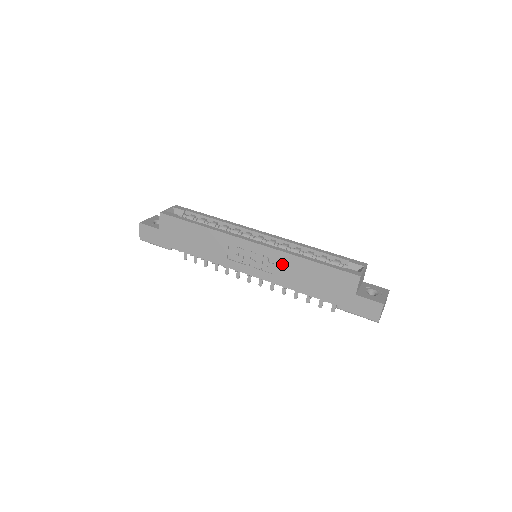
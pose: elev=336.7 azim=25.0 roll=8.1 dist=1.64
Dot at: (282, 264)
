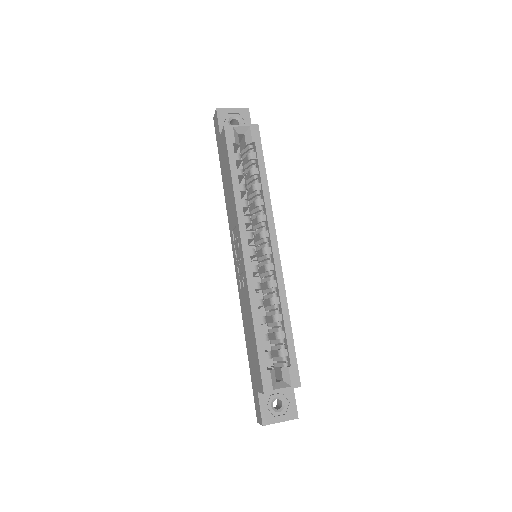
Dot at: (246, 297)
